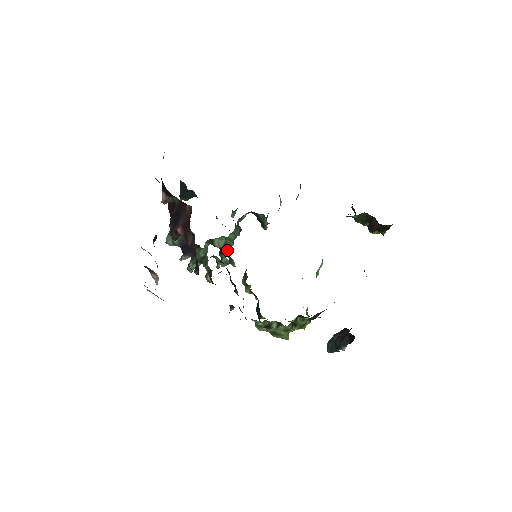
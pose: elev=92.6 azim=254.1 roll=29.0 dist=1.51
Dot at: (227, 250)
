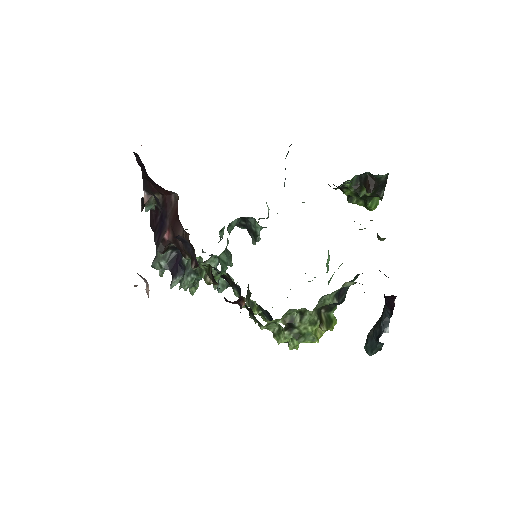
Dot at: occluded
